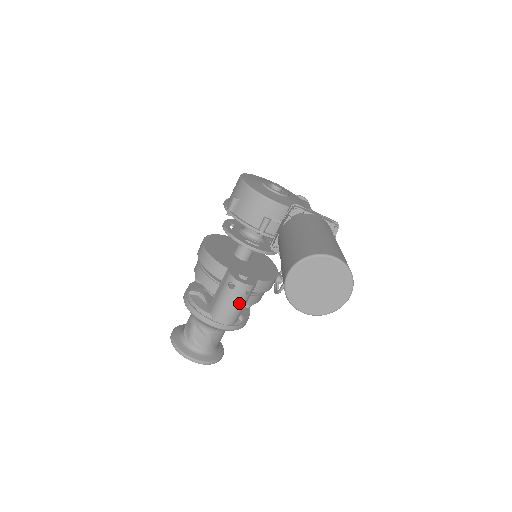
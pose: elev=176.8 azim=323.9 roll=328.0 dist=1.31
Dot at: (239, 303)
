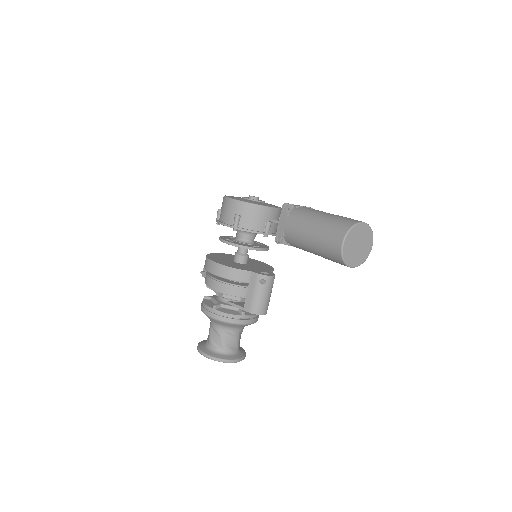
Dot at: (270, 293)
